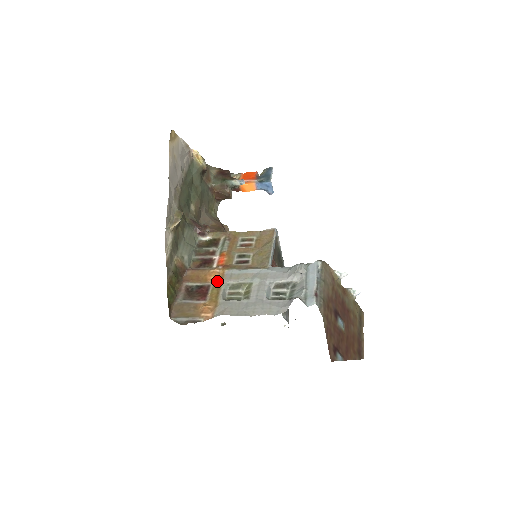
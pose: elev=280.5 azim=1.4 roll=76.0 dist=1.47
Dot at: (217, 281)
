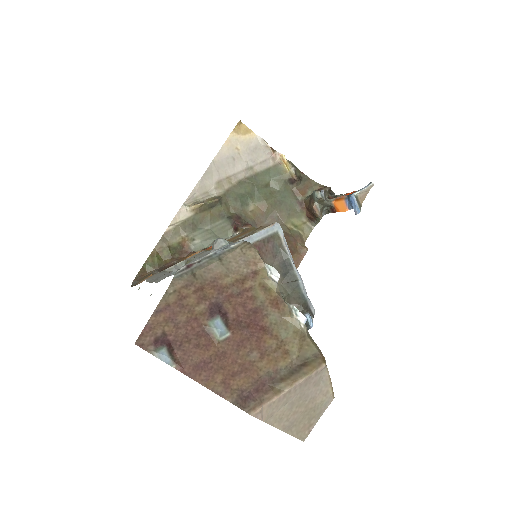
Dot at: occluded
